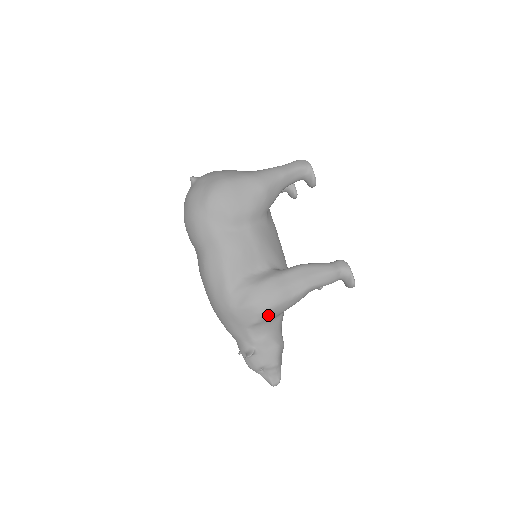
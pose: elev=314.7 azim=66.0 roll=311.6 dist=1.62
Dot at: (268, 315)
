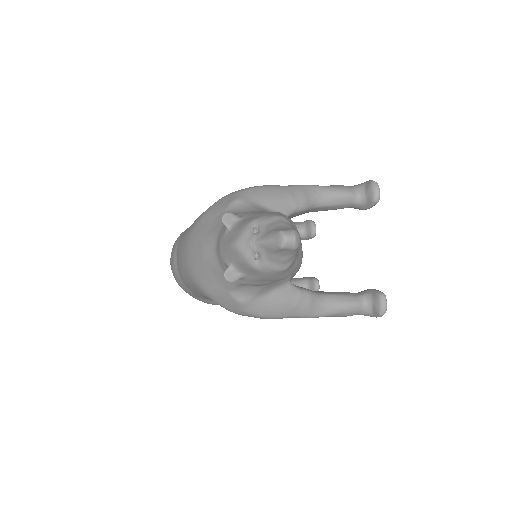
Dot at: (253, 194)
